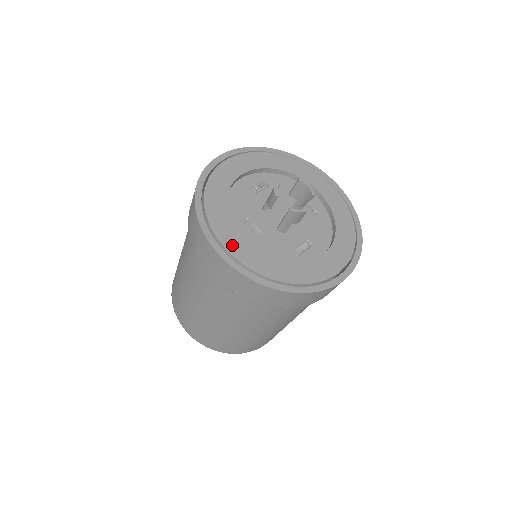
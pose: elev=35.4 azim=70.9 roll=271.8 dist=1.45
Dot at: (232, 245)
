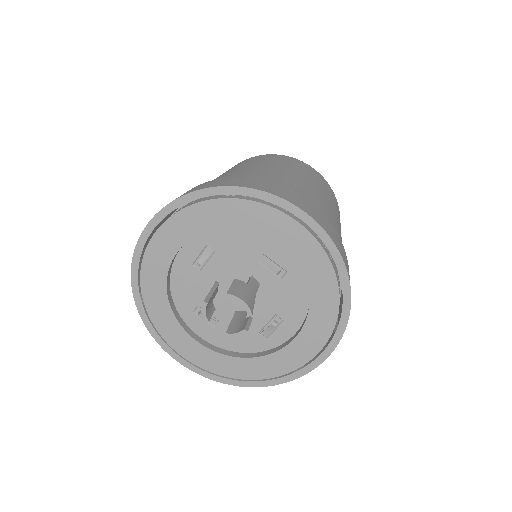
Dot at: (189, 353)
